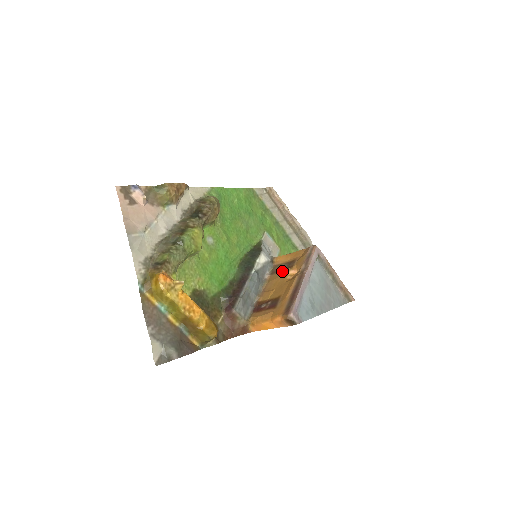
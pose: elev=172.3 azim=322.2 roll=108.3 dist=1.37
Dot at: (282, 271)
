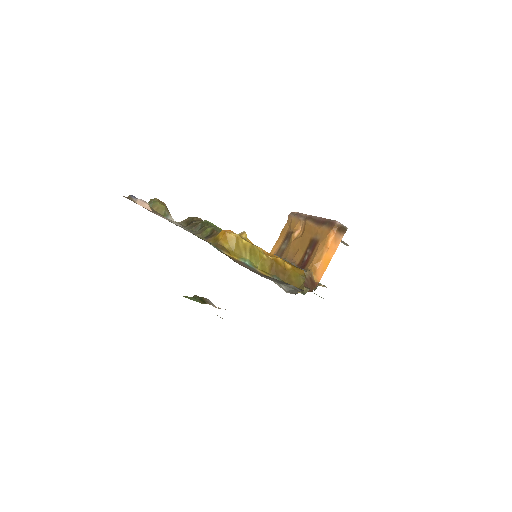
Dot at: (288, 244)
